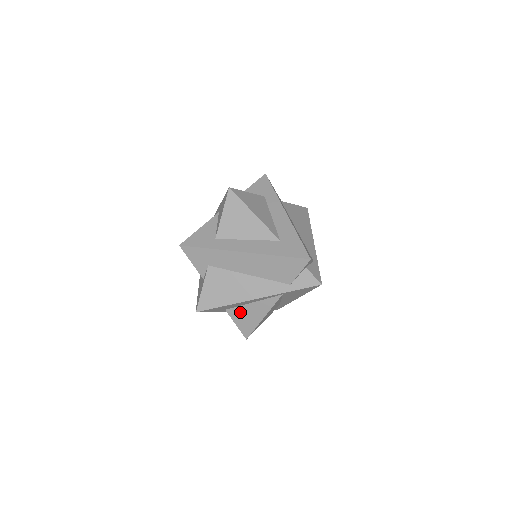
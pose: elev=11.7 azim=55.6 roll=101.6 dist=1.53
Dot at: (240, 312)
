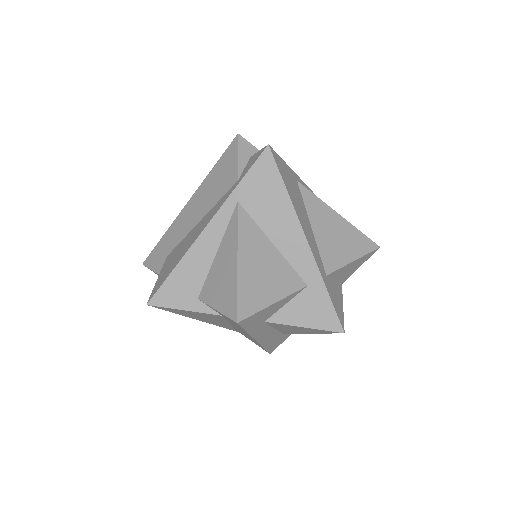
Dot at: (212, 283)
